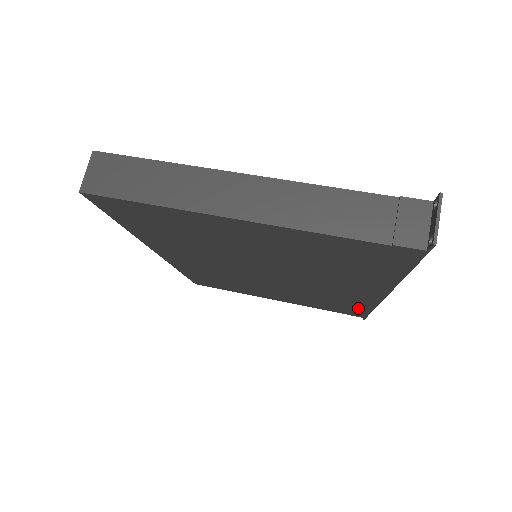
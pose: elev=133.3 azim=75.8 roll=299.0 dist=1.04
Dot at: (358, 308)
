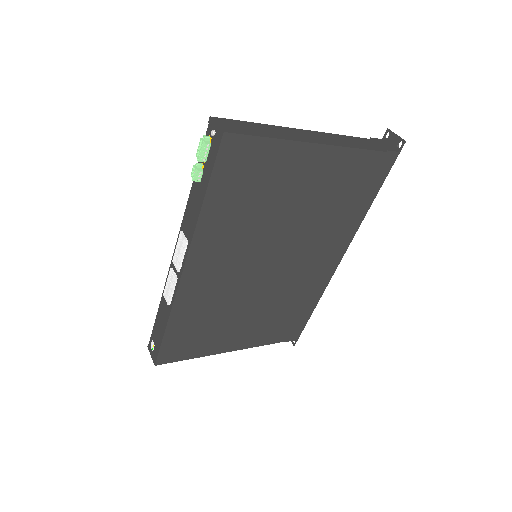
Dot at: (306, 310)
